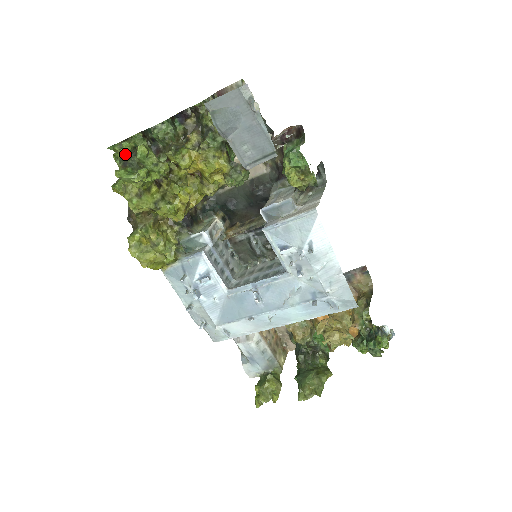
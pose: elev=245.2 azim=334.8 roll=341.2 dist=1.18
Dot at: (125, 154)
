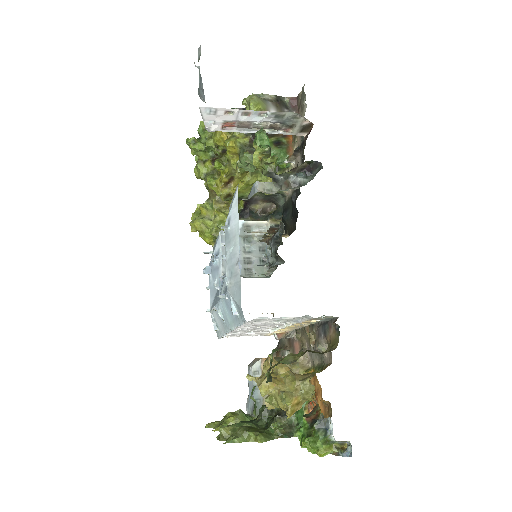
Dot at: occluded
